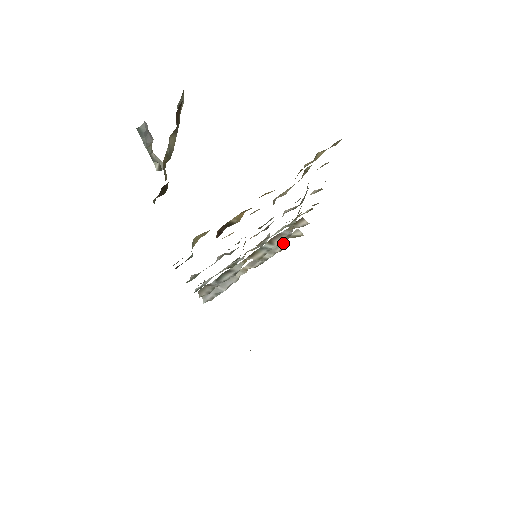
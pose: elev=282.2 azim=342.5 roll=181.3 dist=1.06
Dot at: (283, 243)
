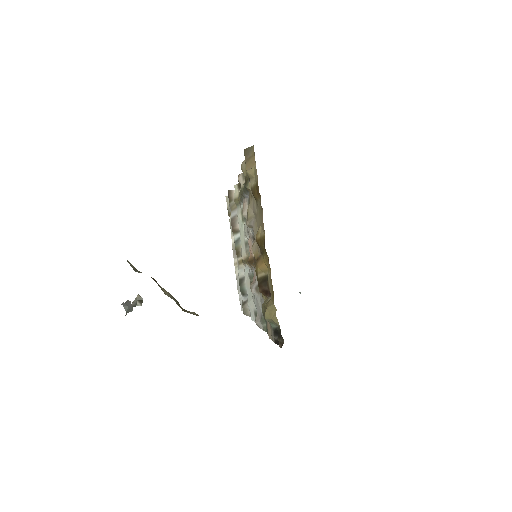
Dot at: occluded
